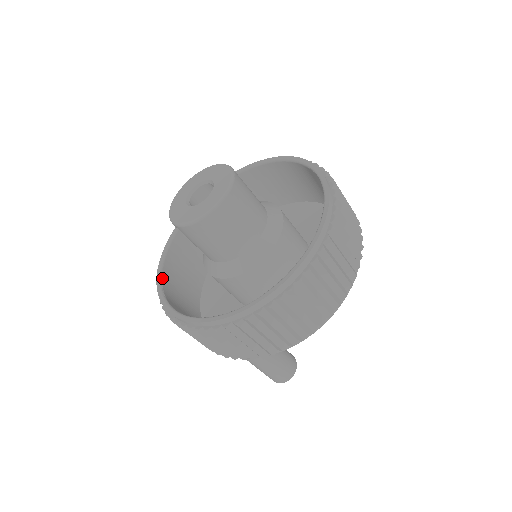
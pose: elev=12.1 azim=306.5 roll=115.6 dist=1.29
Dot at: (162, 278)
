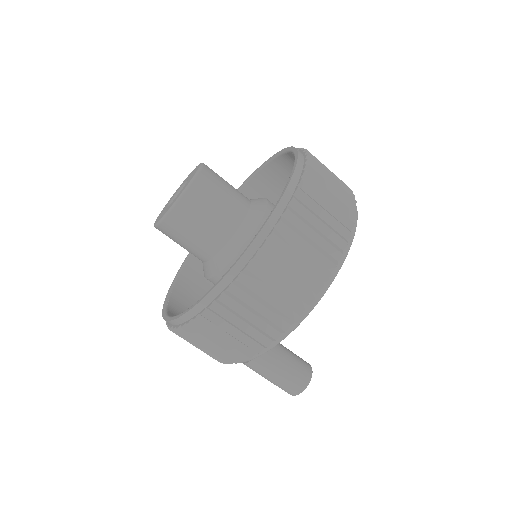
Dot at: (172, 290)
